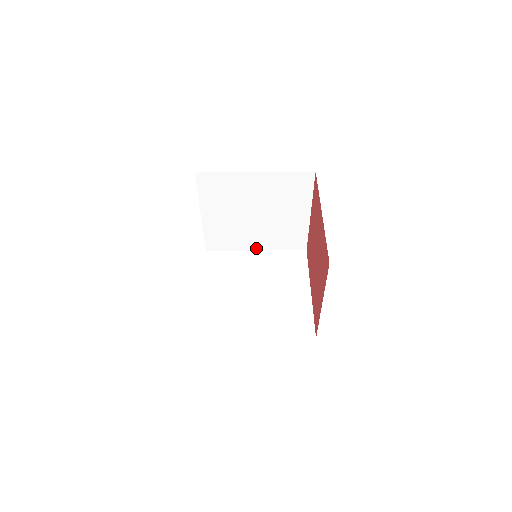
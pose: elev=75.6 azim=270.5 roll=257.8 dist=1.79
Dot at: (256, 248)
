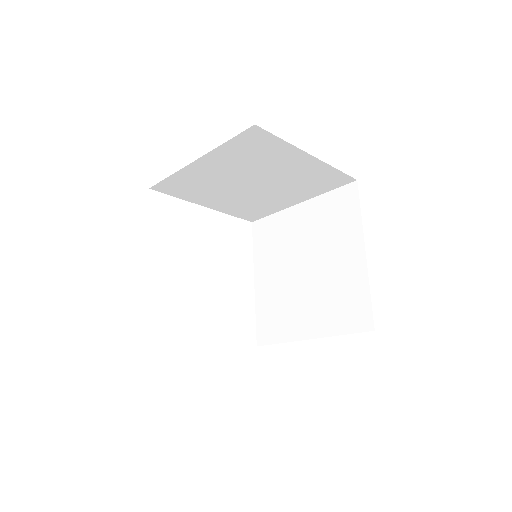
Dot at: (296, 202)
